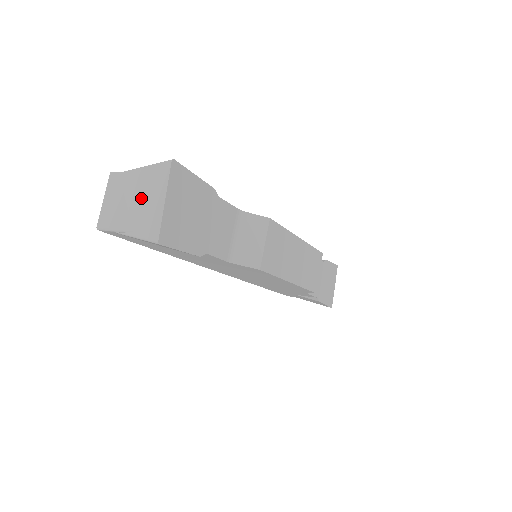
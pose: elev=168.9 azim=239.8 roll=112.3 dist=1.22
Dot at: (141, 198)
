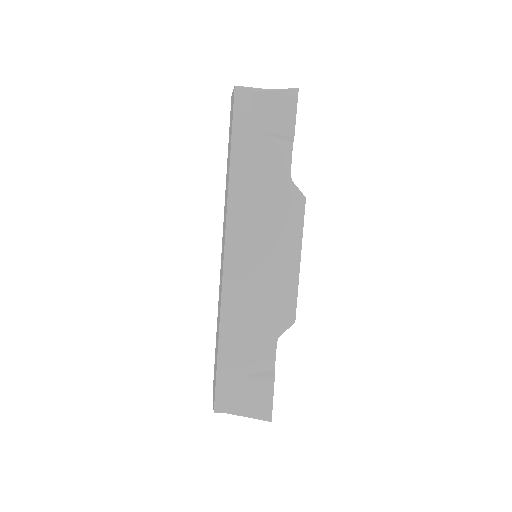
Dot at: occluded
